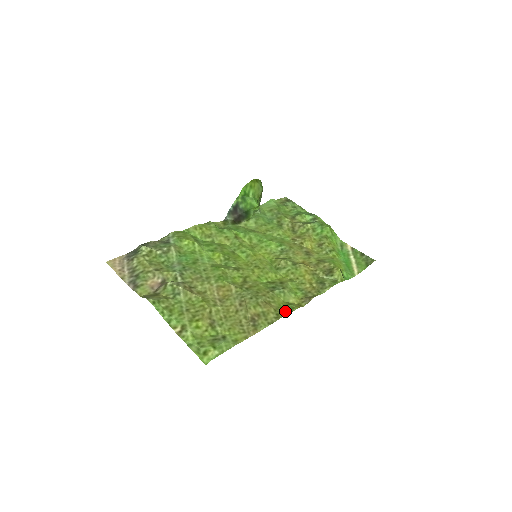
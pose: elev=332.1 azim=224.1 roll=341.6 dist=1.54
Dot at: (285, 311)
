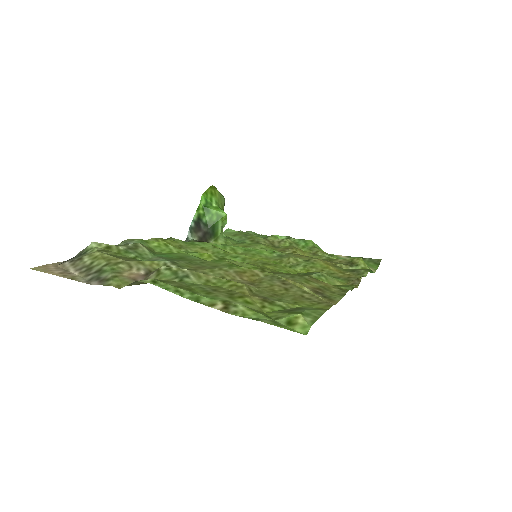
Dot at: occluded
